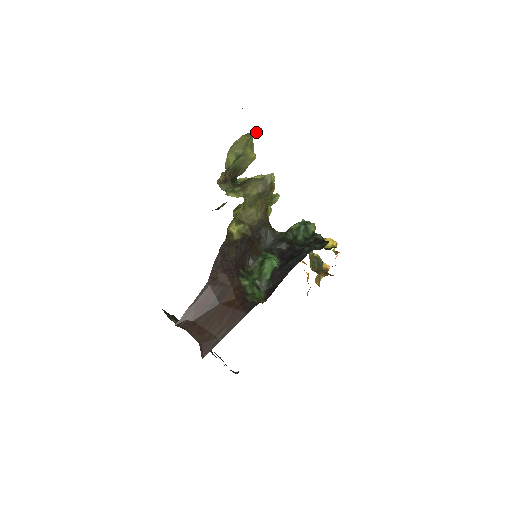
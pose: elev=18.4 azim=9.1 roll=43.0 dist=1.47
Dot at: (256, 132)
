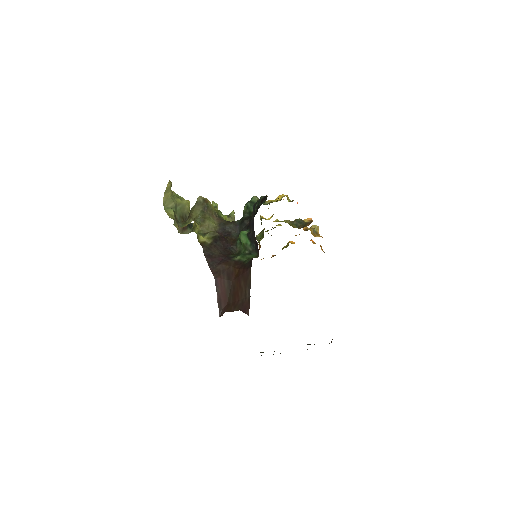
Dot at: (169, 186)
